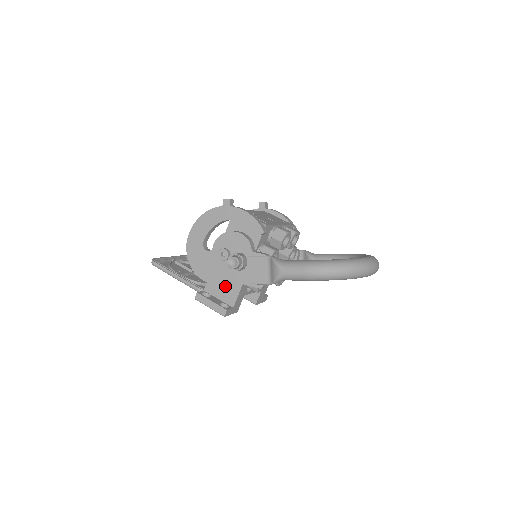
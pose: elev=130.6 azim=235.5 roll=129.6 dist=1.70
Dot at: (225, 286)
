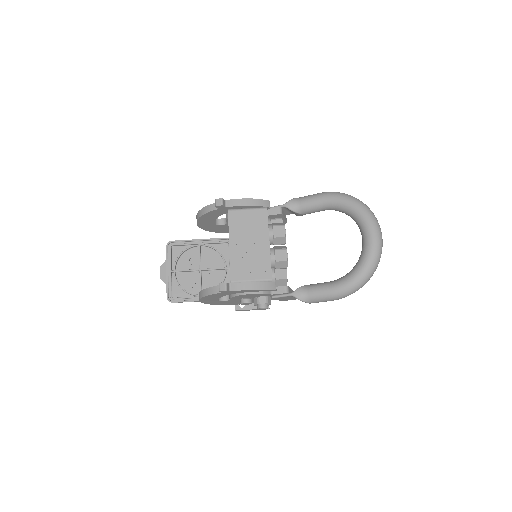
Dot at: occluded
